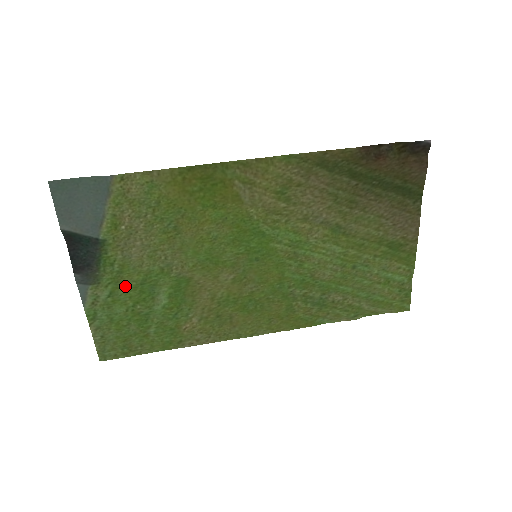
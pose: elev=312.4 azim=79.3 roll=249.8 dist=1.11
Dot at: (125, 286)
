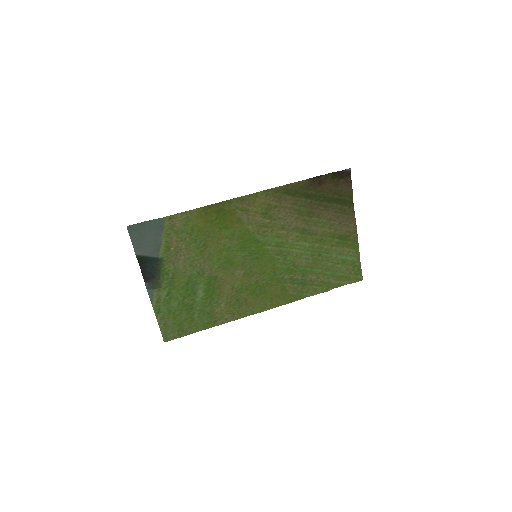
Dot at: (176, 287)
